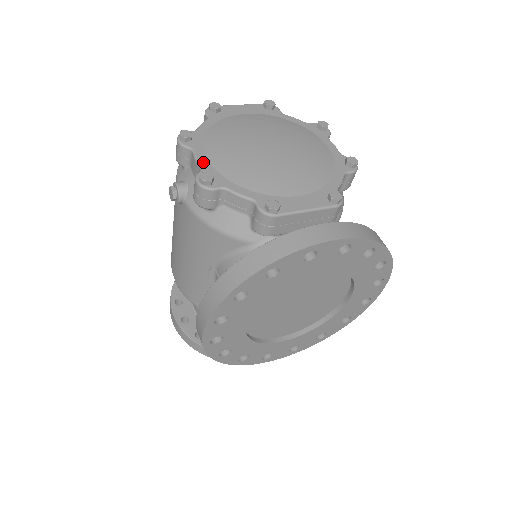
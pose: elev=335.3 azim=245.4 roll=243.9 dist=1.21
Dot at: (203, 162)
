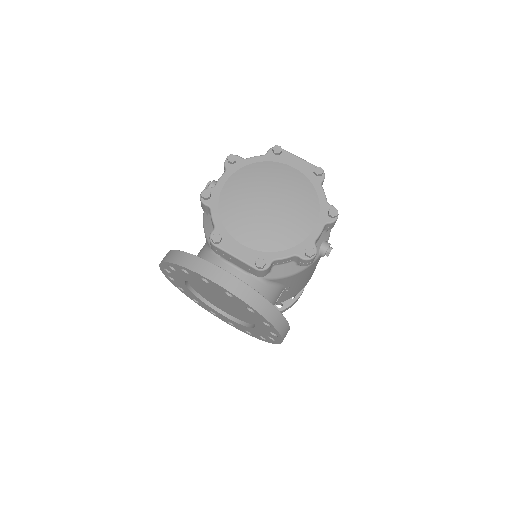
Dot at: (220, 183)
